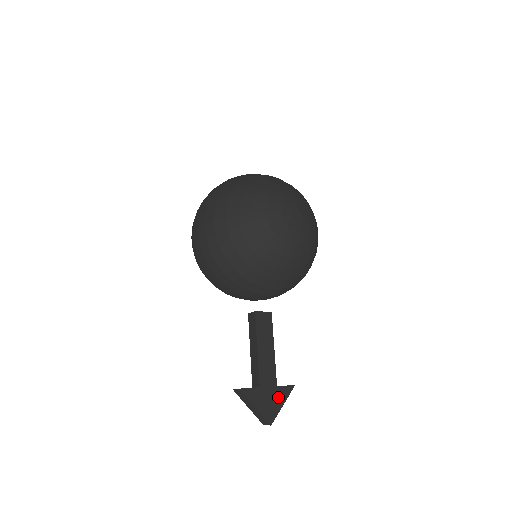
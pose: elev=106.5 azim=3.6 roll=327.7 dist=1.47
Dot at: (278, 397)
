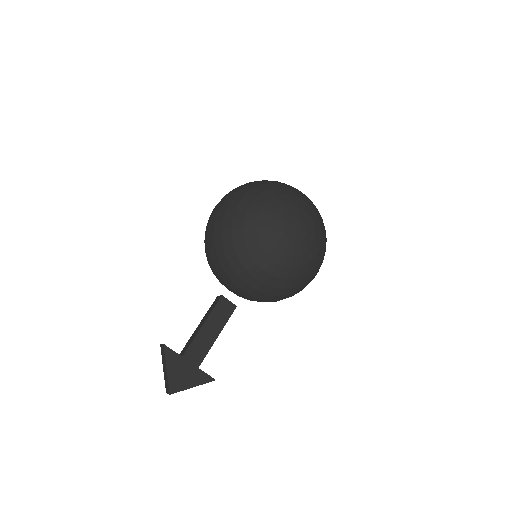
Dot at: (193, 377)
